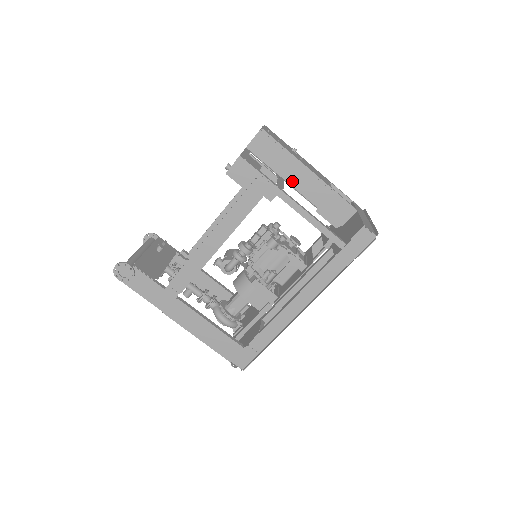
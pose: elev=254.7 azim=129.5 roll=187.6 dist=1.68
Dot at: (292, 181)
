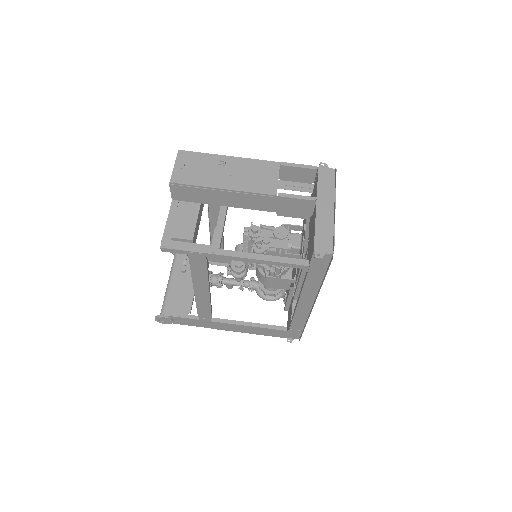
Dot at: (234, 205)
